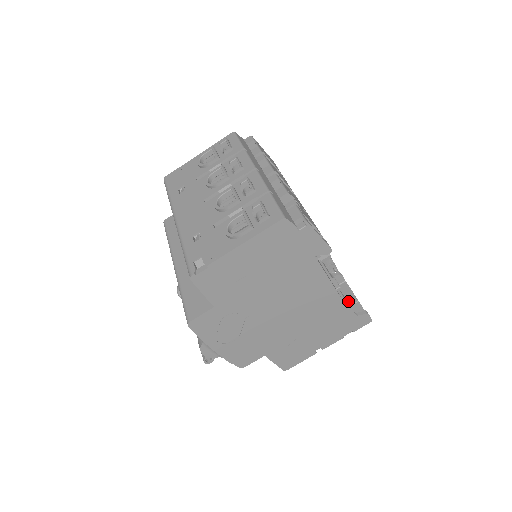
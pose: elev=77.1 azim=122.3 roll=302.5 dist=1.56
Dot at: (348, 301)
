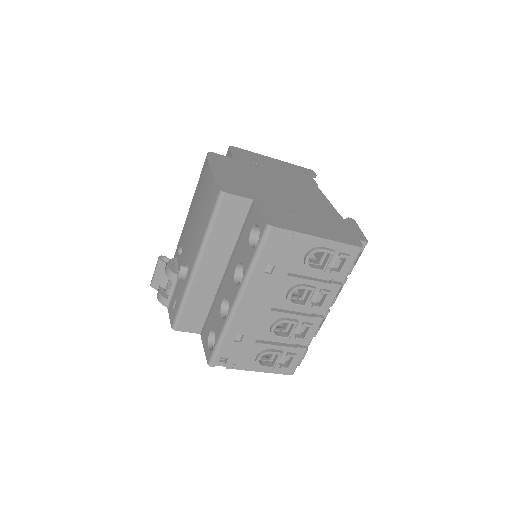
Dot at: occluded
